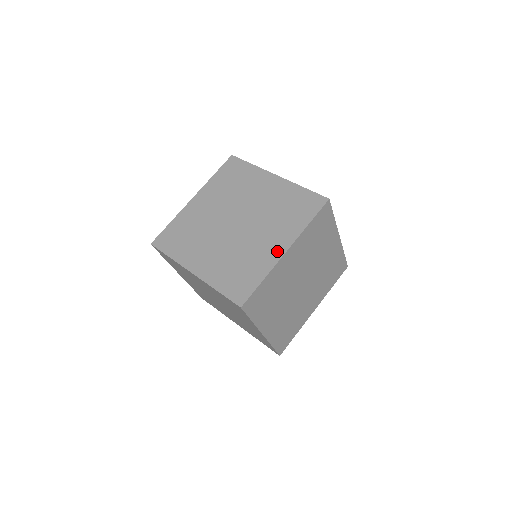
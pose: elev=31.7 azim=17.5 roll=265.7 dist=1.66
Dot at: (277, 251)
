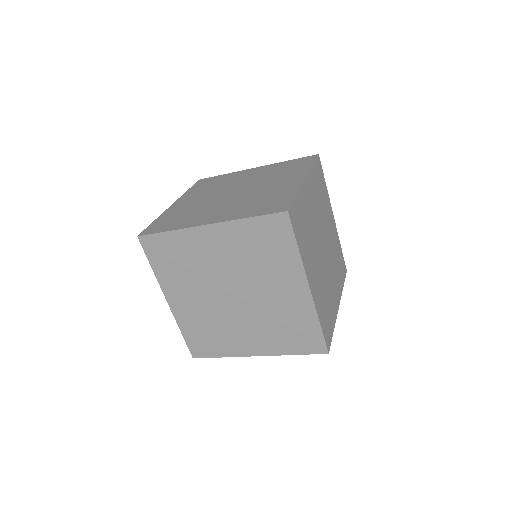
Dot at: (295, 182)
